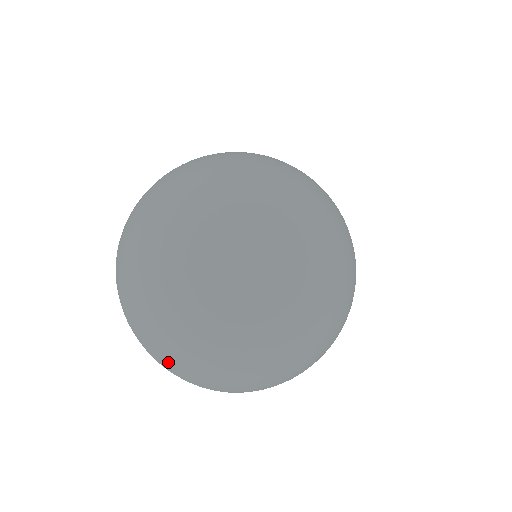
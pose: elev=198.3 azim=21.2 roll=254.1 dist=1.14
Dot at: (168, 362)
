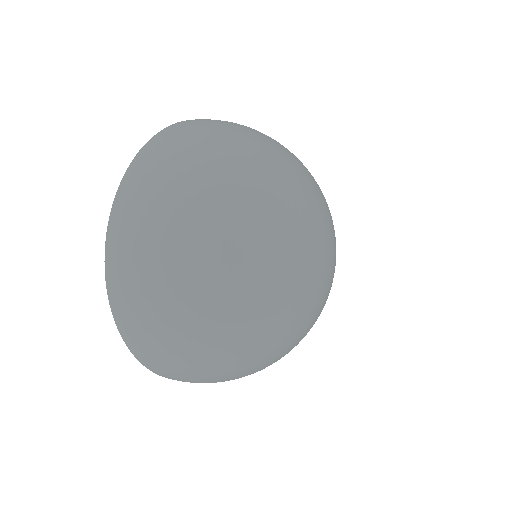
Dot at: (135, 319)
